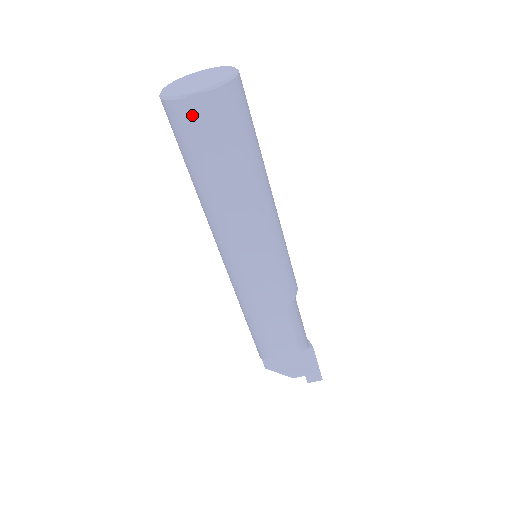
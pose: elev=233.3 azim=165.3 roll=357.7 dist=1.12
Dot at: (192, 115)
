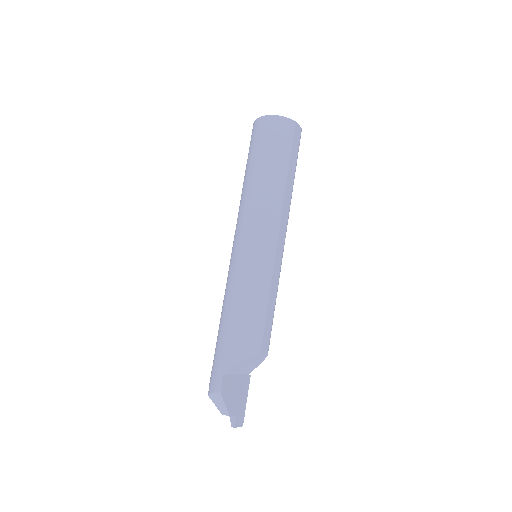
Dot at: (295, 132)
